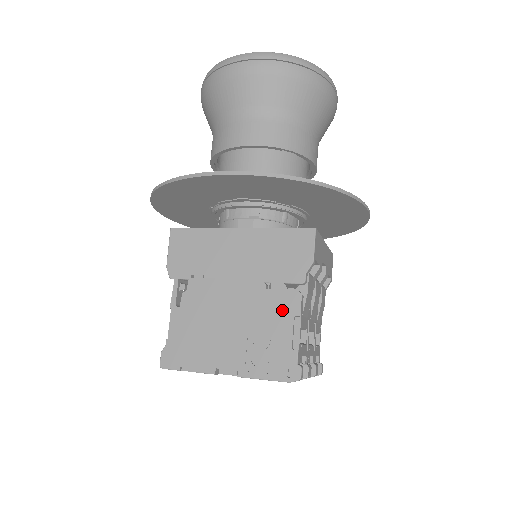
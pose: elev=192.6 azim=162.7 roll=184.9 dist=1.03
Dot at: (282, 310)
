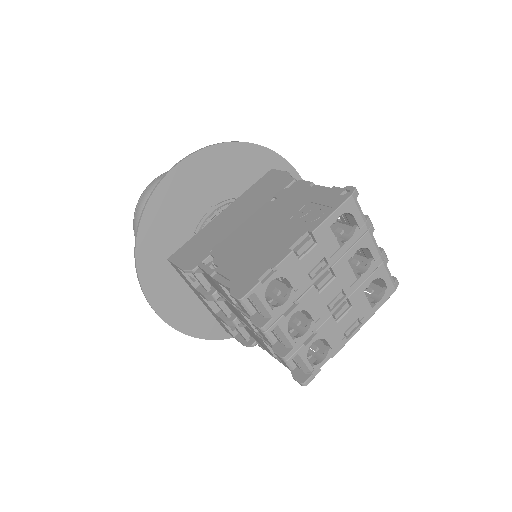
Dot at: (297, 193)
